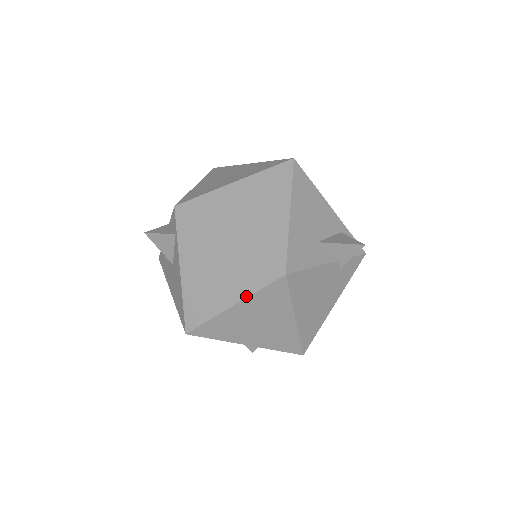
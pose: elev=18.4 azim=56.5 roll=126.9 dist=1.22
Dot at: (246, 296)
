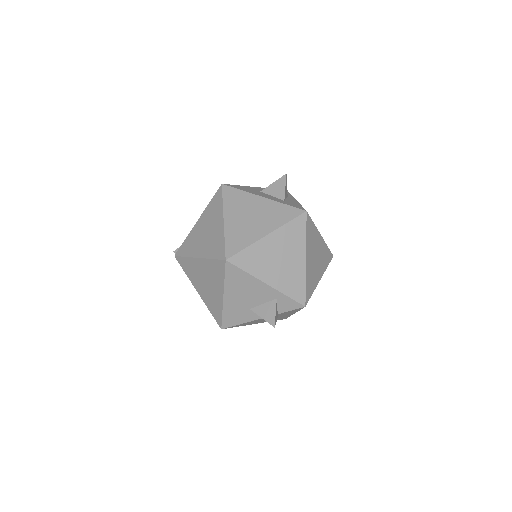
Dot at: occluded
